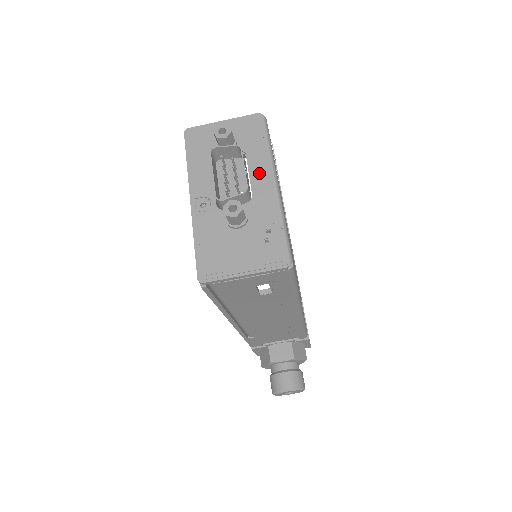
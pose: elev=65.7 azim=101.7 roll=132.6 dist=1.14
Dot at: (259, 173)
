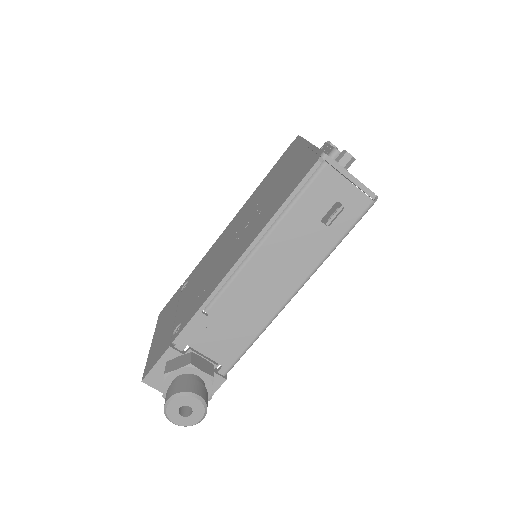
Dot at: occluded
